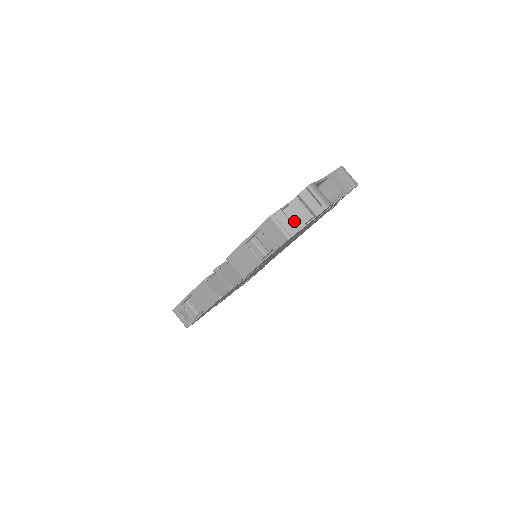
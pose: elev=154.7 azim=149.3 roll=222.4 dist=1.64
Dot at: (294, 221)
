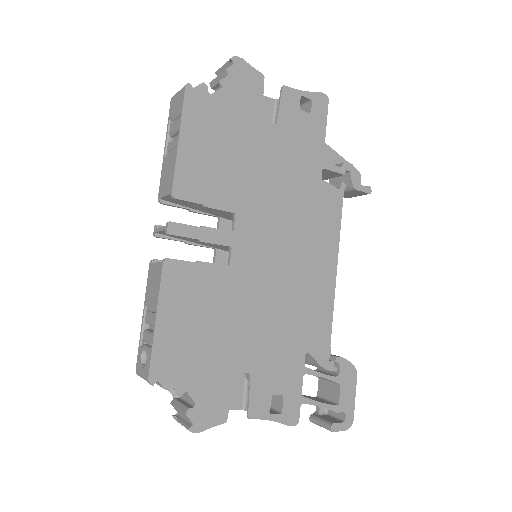
Dot at: occluded
